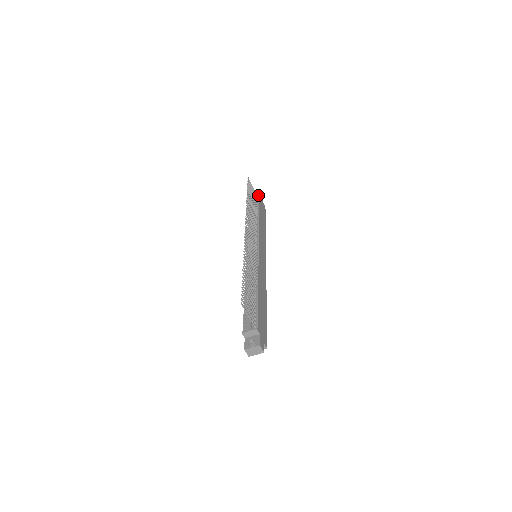
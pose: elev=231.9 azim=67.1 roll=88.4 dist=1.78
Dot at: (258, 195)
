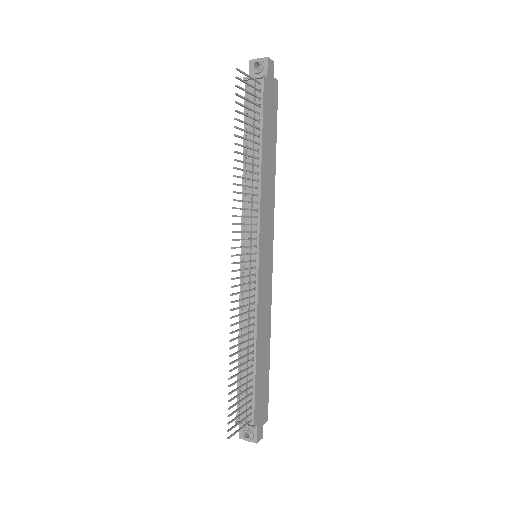
Dot at: (261, 77)
